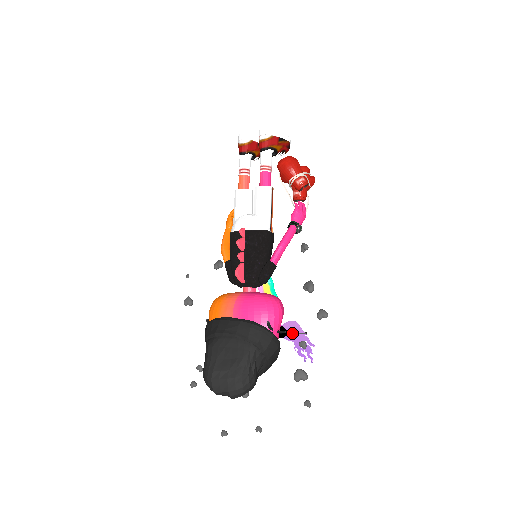
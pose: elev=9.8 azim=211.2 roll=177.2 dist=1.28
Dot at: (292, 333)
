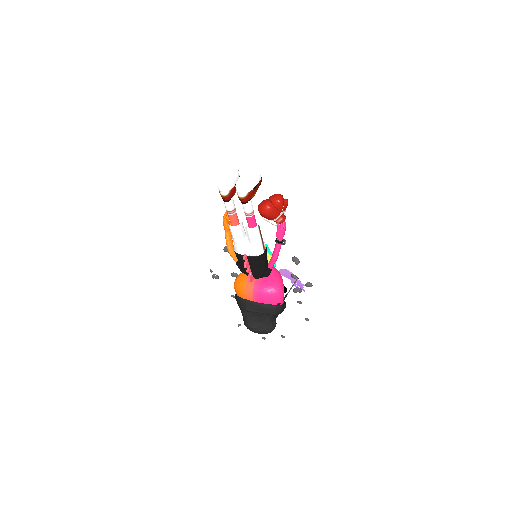
Dot at: (288, 276)
